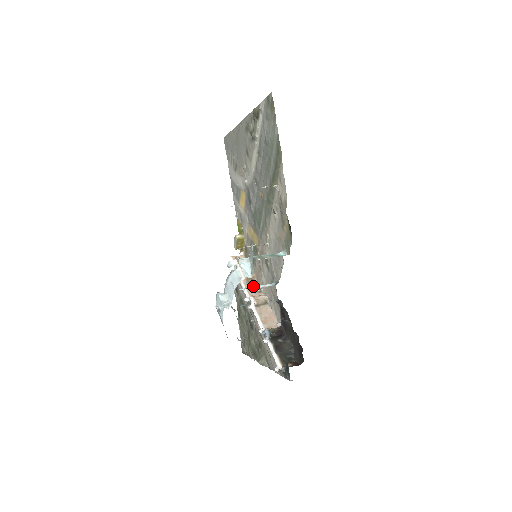
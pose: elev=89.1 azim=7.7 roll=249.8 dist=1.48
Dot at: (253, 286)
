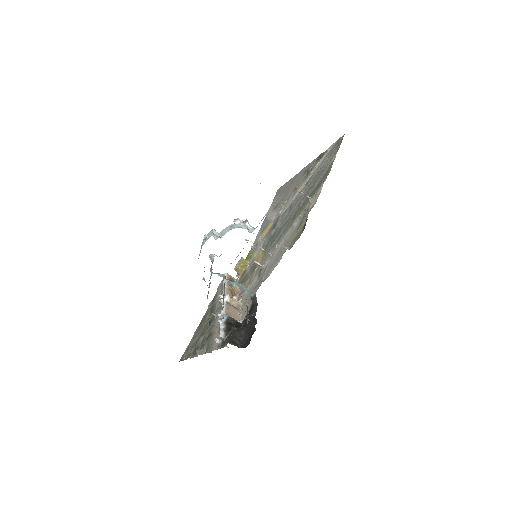
Dot at: occluded
